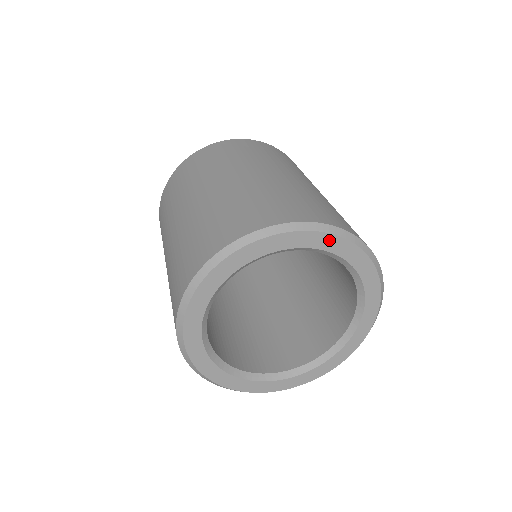
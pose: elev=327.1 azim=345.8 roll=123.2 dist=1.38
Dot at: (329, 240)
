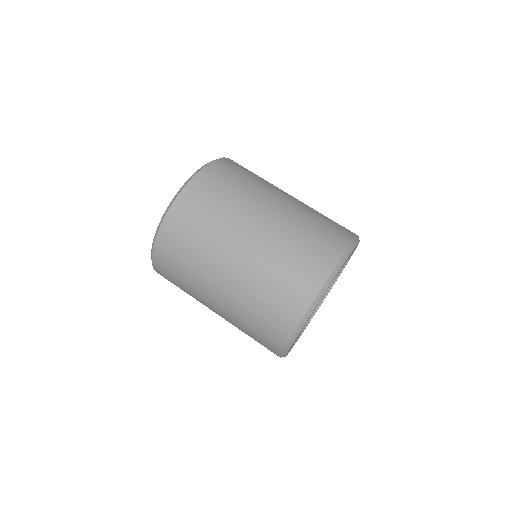
Dot at: occluded
